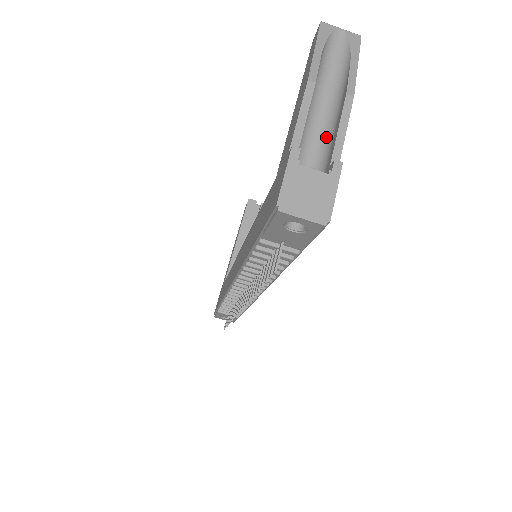
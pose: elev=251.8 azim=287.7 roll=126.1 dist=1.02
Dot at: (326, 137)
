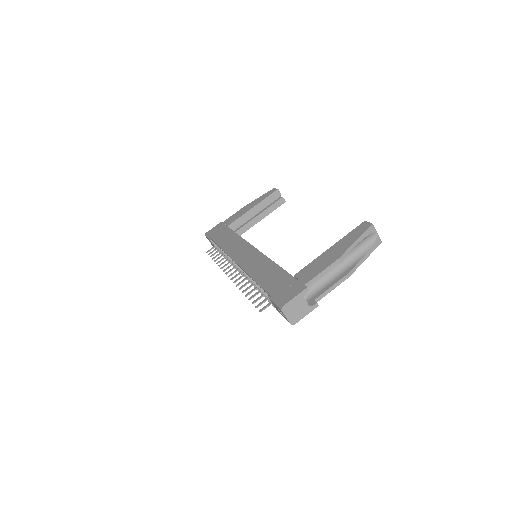
Dot at: (325, 281)
